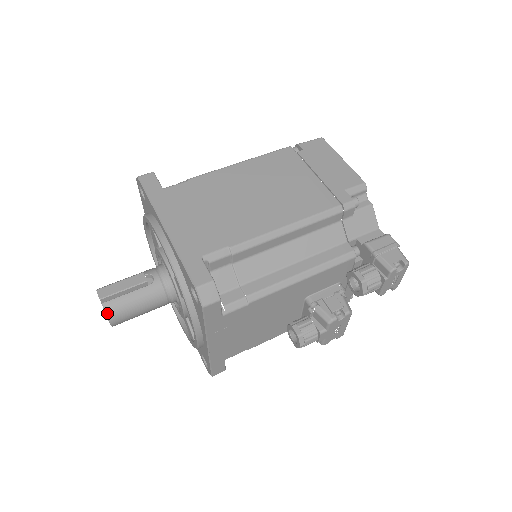
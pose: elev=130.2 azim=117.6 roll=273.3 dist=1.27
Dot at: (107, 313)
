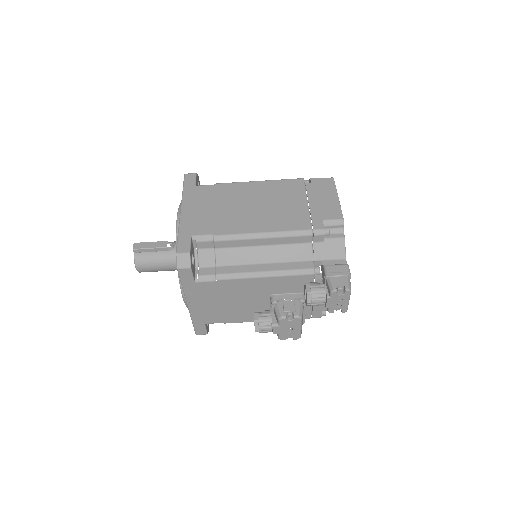
Dot at: (135, 260)
